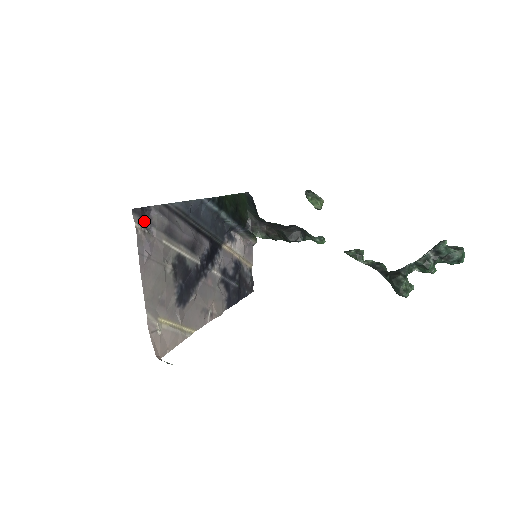
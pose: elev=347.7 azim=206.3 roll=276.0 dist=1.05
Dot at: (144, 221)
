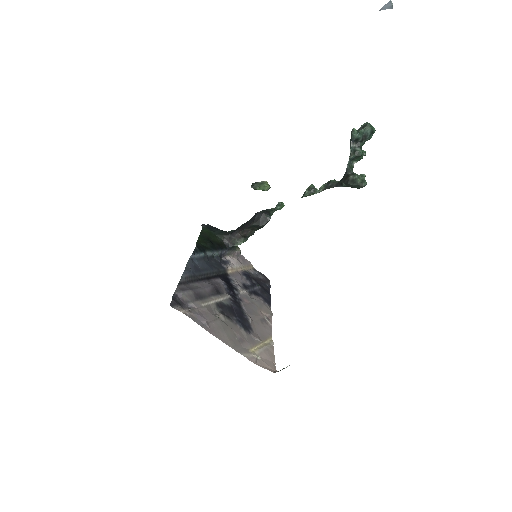
Dot at: (181, 305)
